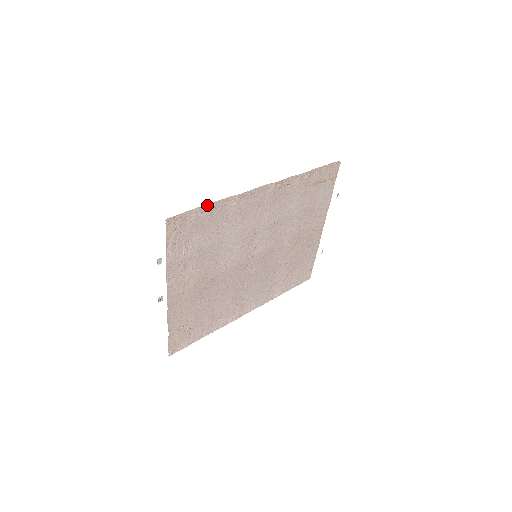
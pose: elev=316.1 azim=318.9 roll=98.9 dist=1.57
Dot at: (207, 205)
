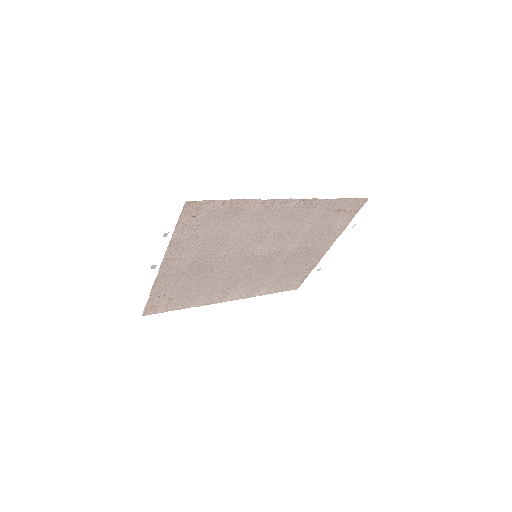
Dot at: (229, 200)
